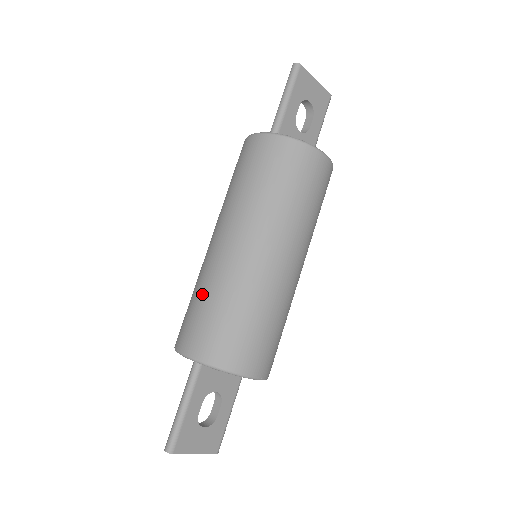
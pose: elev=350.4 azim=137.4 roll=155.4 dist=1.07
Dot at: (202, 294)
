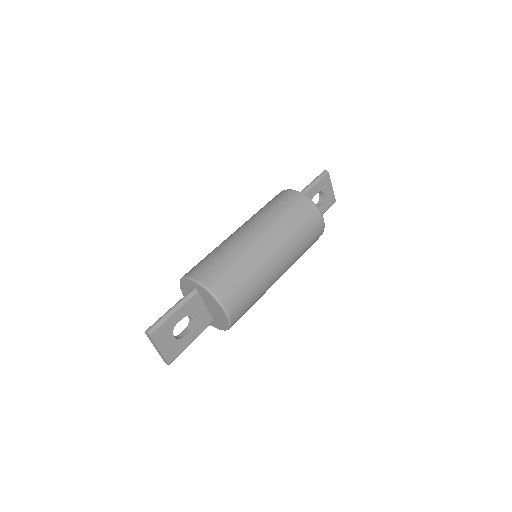
Dot at: (219, 252)
